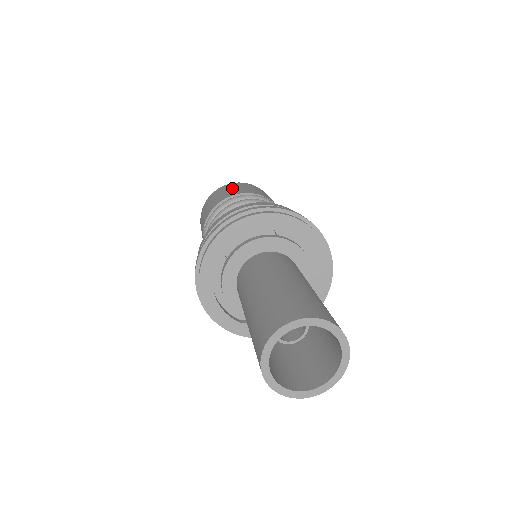
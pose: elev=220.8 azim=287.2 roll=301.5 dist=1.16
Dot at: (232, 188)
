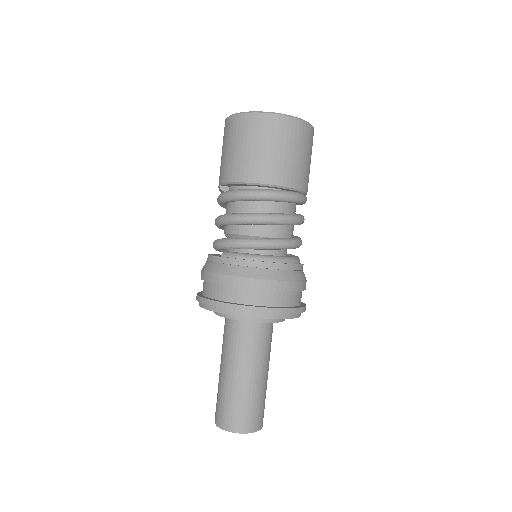
Dot at: (258, 146)
